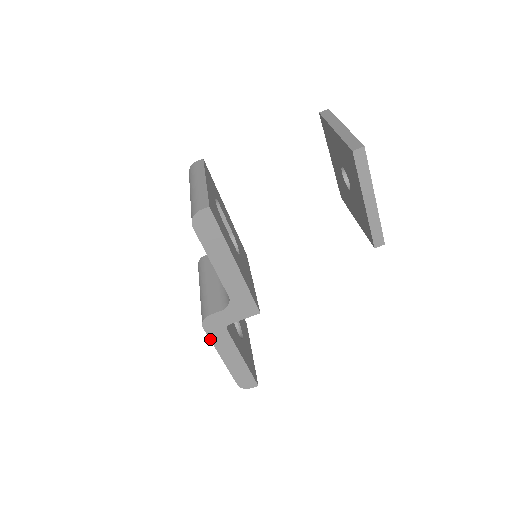
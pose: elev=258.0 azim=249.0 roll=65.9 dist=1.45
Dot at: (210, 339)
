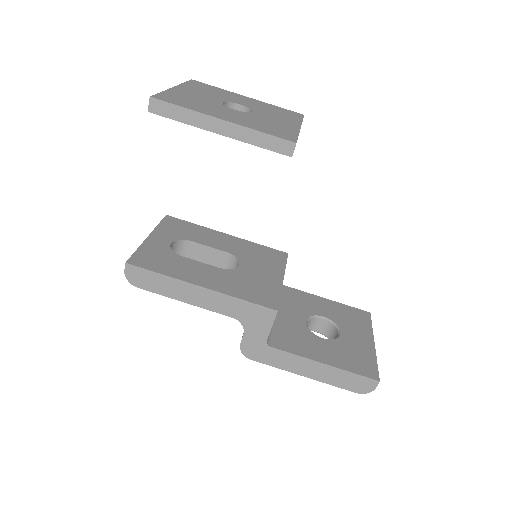
Dot at: (270, 365)
